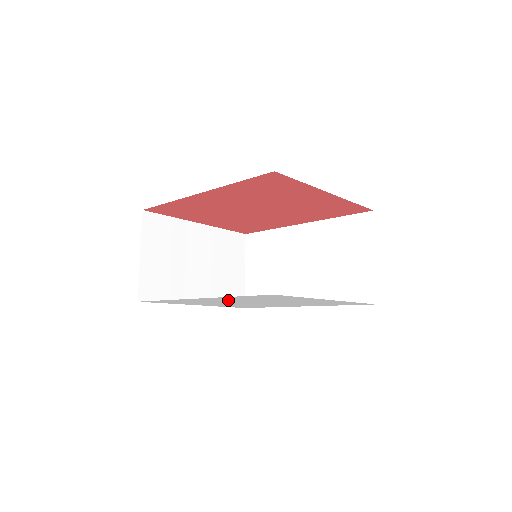
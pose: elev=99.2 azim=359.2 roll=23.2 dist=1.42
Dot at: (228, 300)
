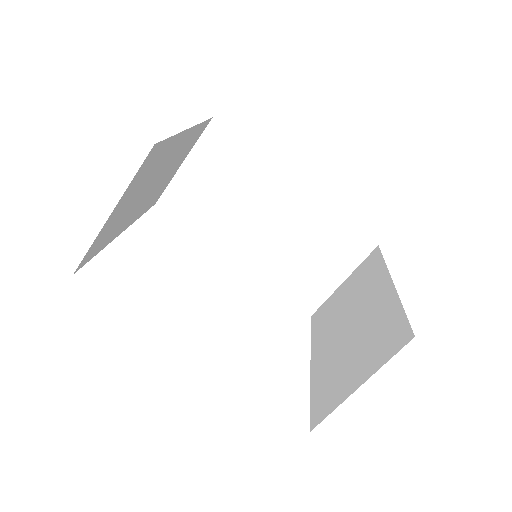
Dot at: occluded
